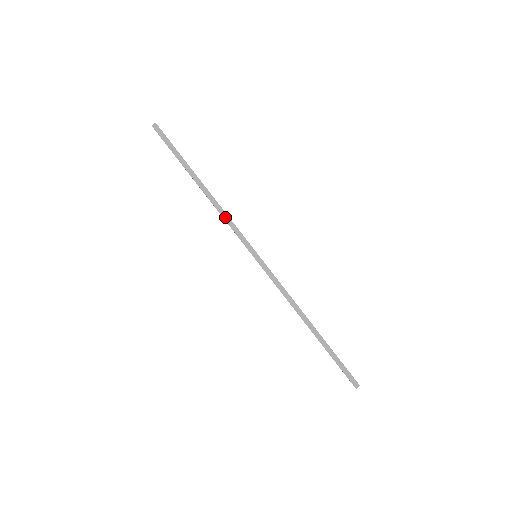
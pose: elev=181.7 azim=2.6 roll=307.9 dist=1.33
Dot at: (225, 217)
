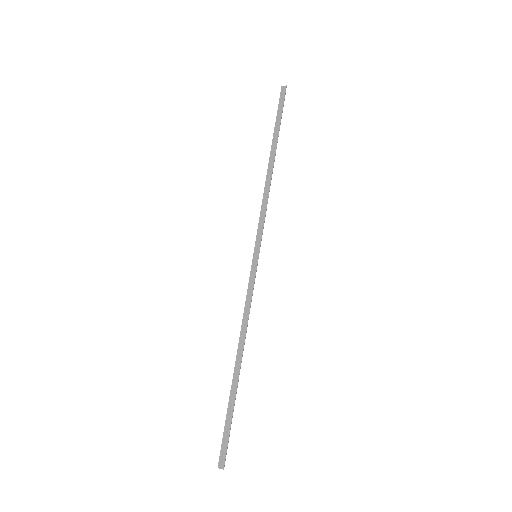
Dot at: (264, 201)
